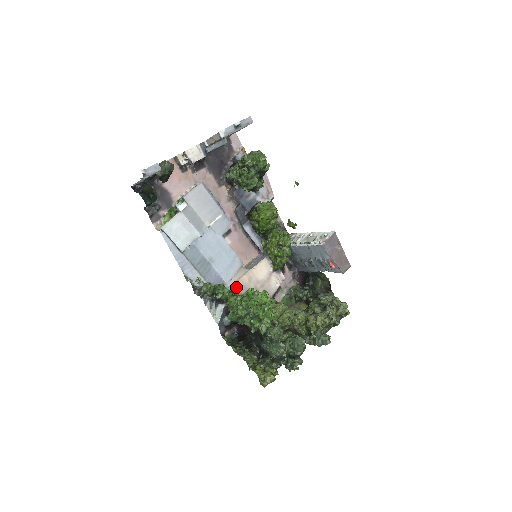
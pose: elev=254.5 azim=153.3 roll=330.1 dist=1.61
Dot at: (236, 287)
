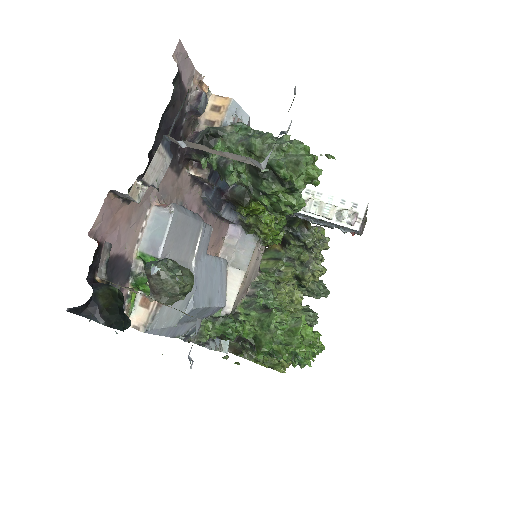
Dot at: (236, 302)
